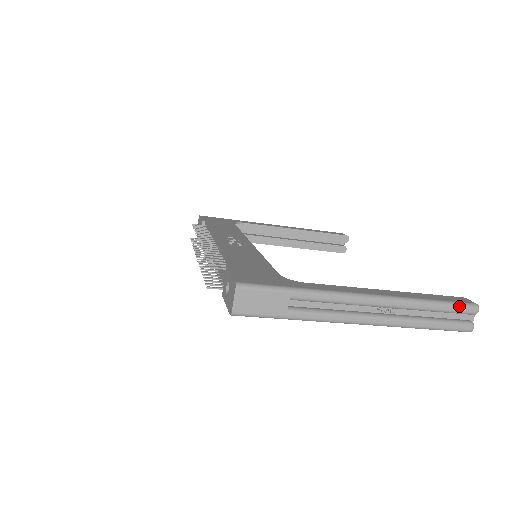
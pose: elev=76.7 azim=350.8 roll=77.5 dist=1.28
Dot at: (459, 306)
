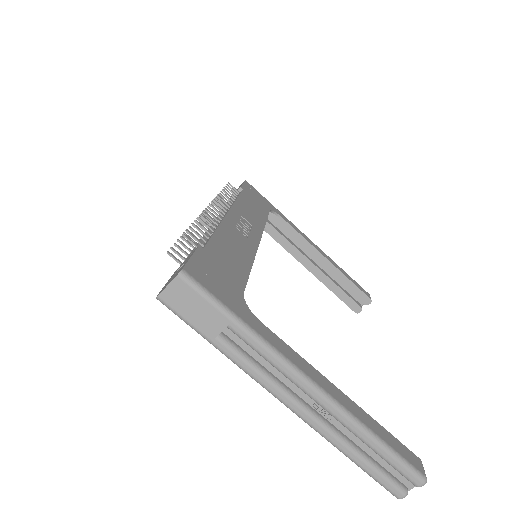
Dot at: (404, 466)
